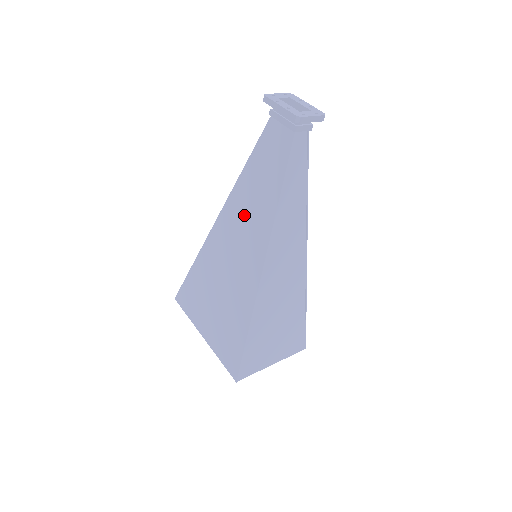
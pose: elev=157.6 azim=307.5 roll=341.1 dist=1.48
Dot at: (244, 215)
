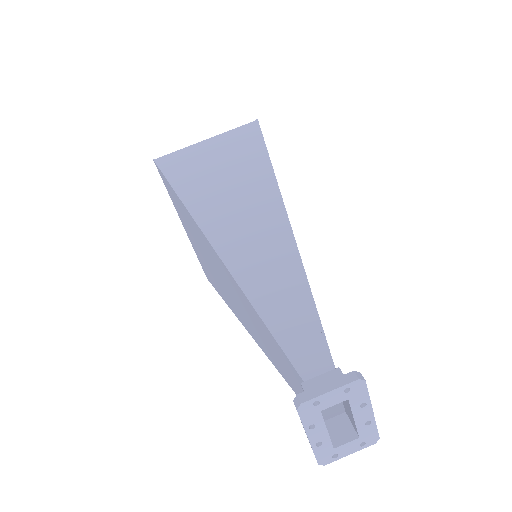
Dot at: (239, 302)
